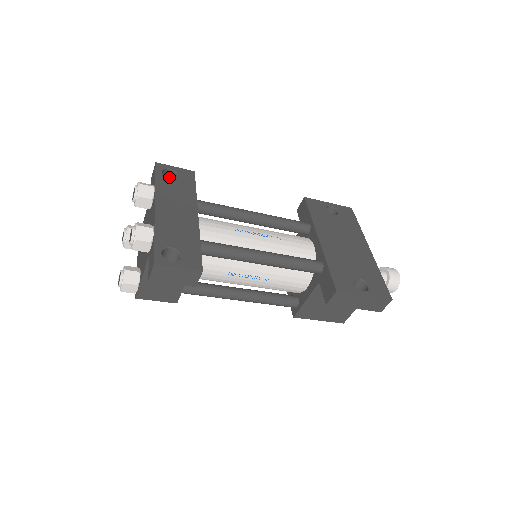
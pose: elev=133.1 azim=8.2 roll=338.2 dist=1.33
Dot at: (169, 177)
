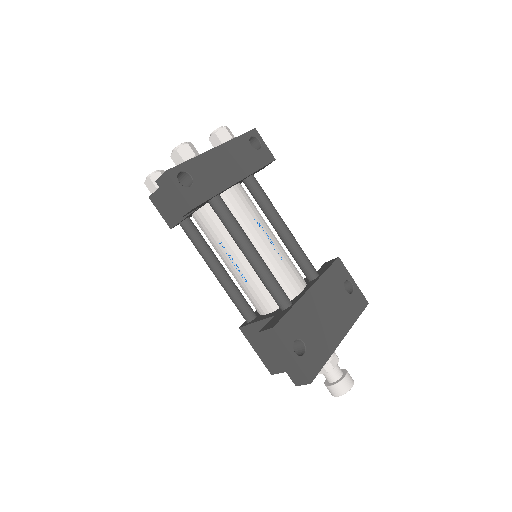
Dot at: (255, 147)
